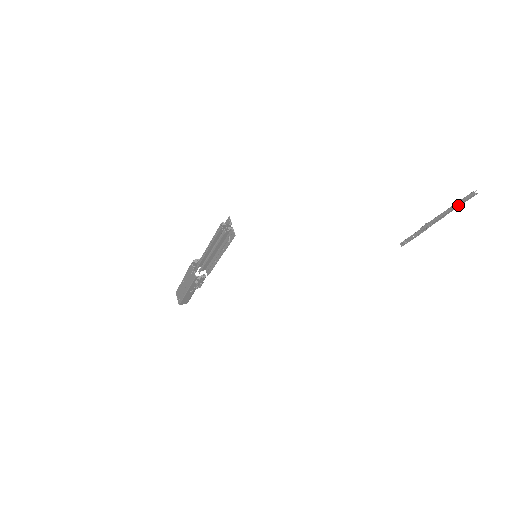
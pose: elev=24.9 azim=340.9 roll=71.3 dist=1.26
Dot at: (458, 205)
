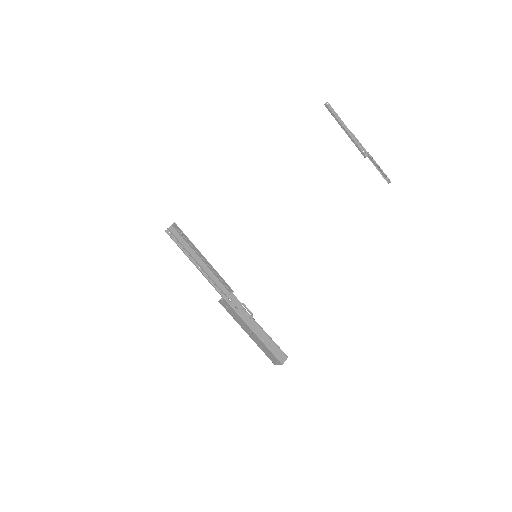
Dot at: (337, 119)
